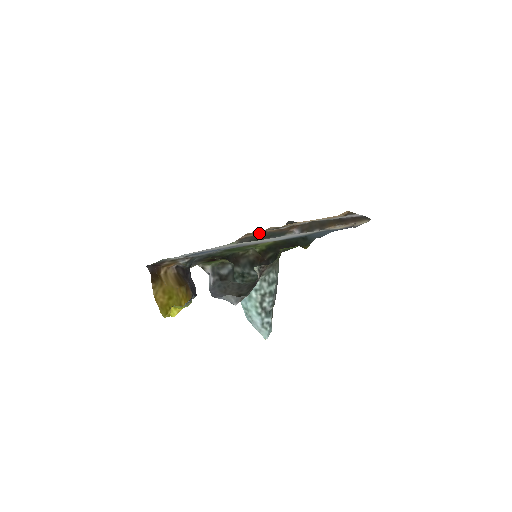
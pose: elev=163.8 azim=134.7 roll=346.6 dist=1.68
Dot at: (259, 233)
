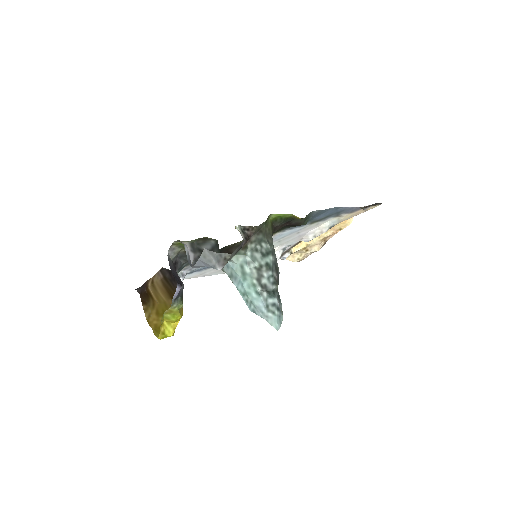
Dot at: occluded
